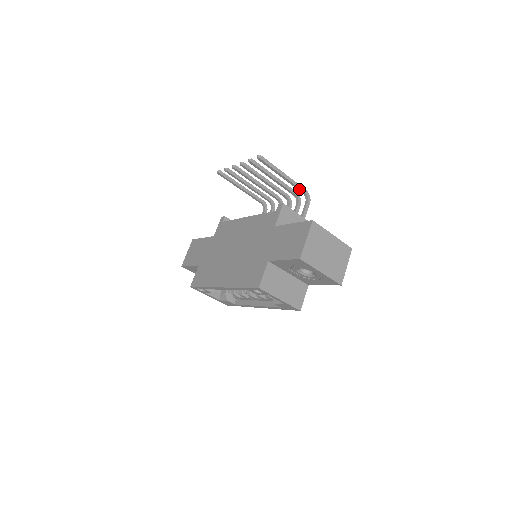
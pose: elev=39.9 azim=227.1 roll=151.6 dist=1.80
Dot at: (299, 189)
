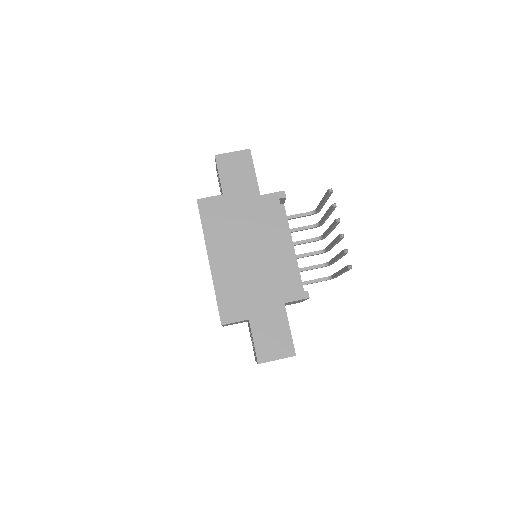
Dot at: (334, 276)
